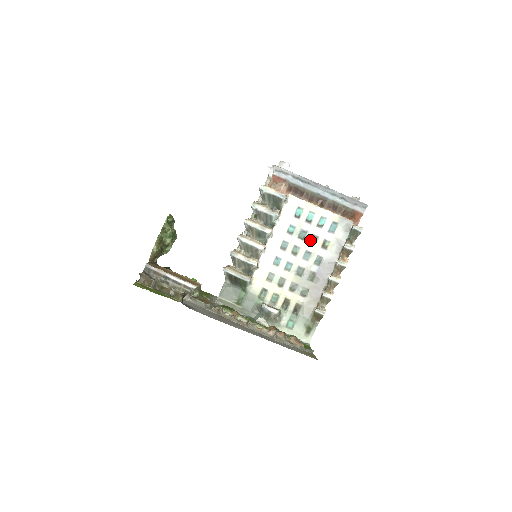
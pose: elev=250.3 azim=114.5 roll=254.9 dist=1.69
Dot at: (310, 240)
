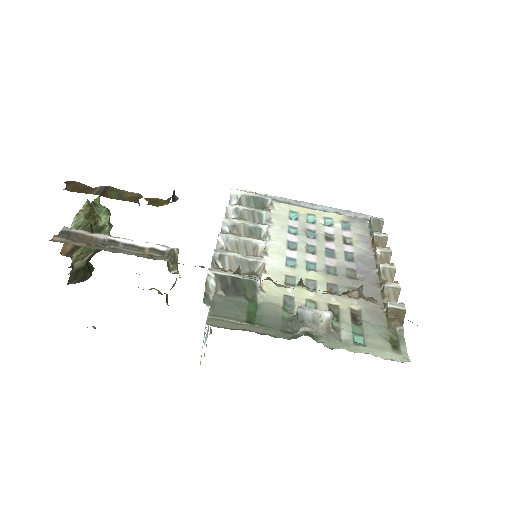
Dot at: (324, 238)
